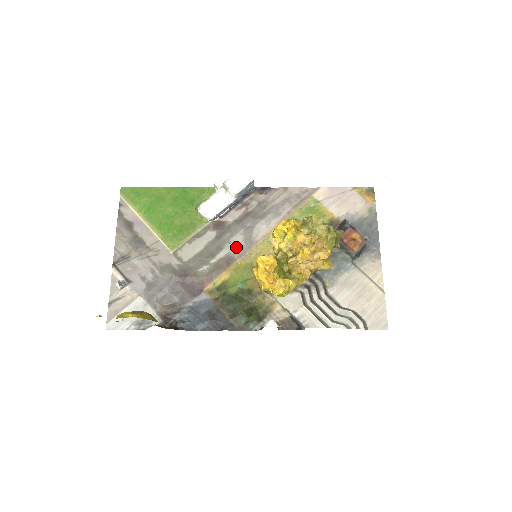
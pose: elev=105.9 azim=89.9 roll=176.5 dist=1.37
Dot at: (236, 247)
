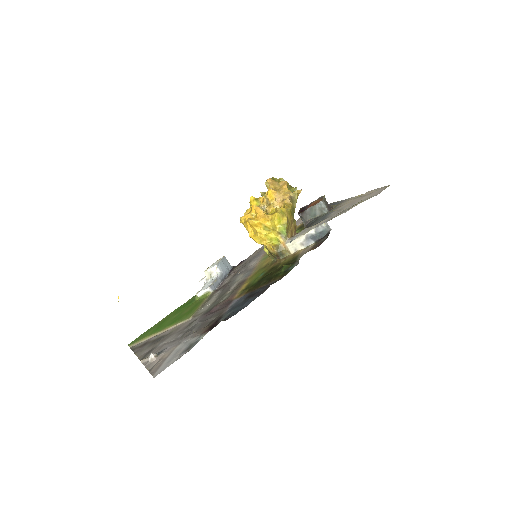
Dot at: (242, 278)
